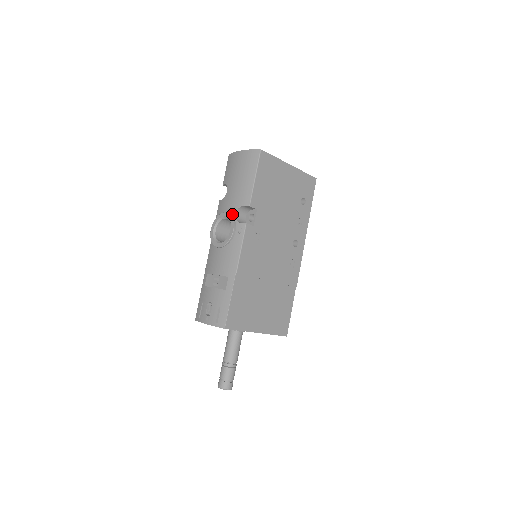
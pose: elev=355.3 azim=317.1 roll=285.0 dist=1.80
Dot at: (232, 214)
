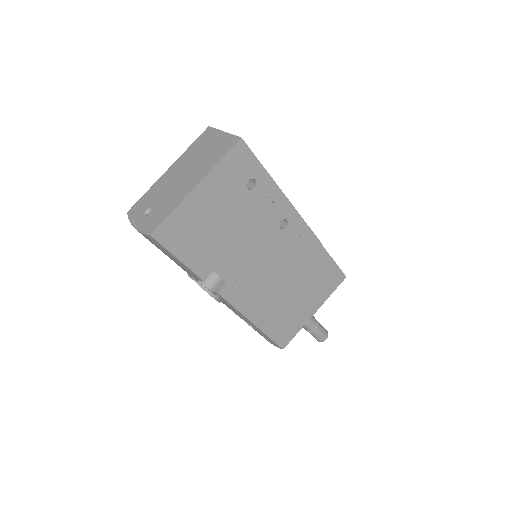
Dot at: (196, 281)
